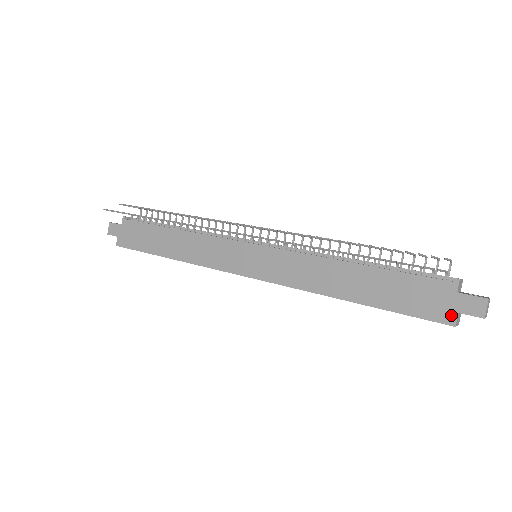
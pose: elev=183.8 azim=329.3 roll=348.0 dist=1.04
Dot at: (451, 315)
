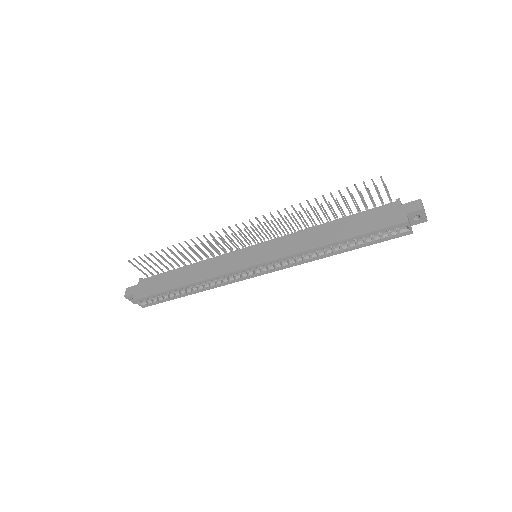
Dot at: (403, 217)
